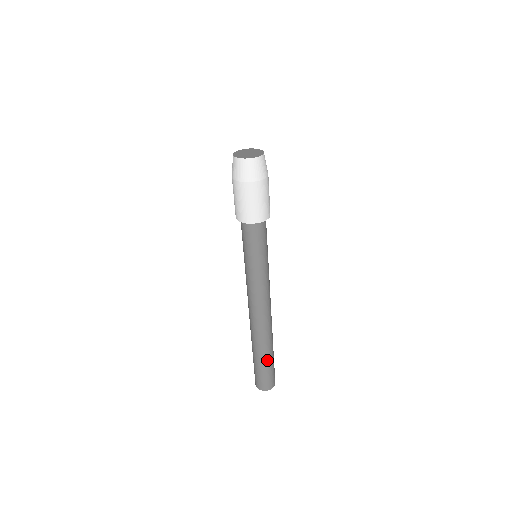
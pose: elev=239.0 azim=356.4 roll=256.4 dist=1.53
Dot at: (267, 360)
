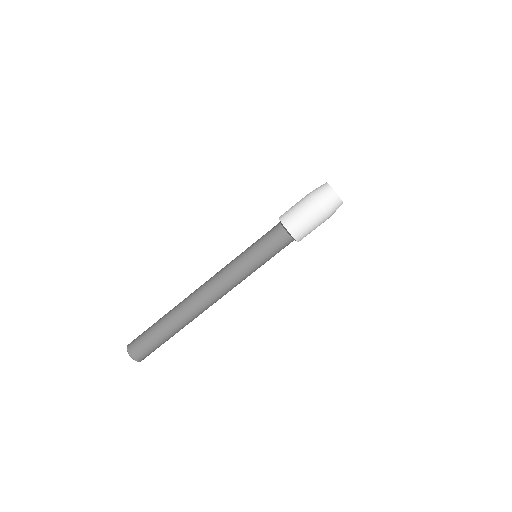
Dot at: (169, 336)
